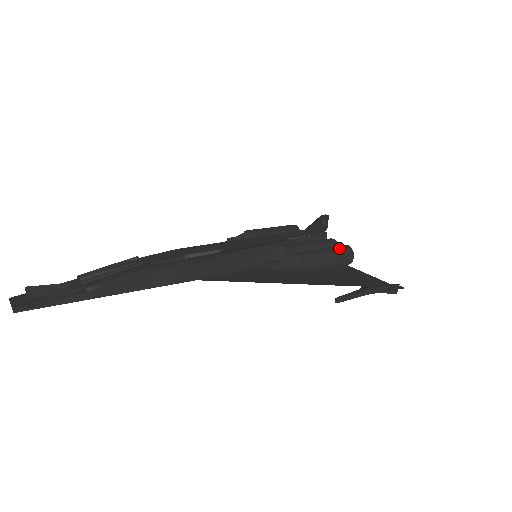
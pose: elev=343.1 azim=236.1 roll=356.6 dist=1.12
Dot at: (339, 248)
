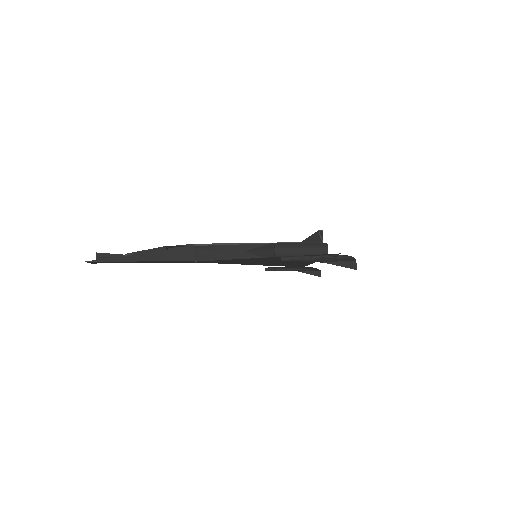
Dot at: occluded
